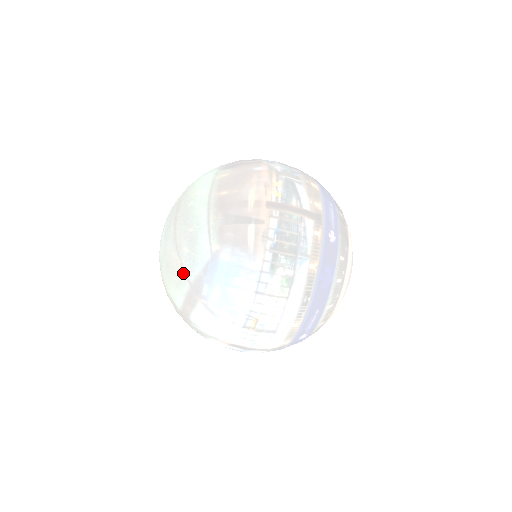
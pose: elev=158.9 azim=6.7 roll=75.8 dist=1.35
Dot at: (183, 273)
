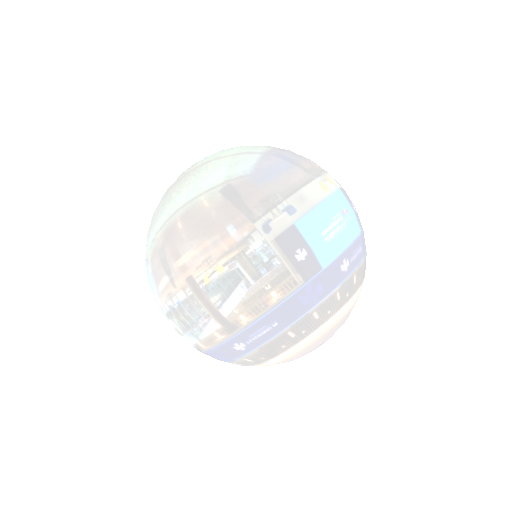
Dot at: occluded
